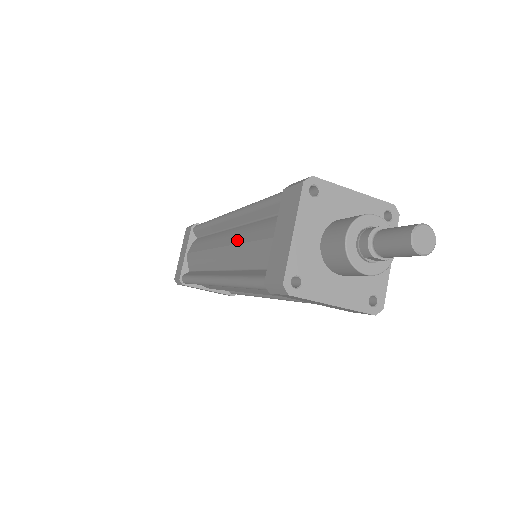
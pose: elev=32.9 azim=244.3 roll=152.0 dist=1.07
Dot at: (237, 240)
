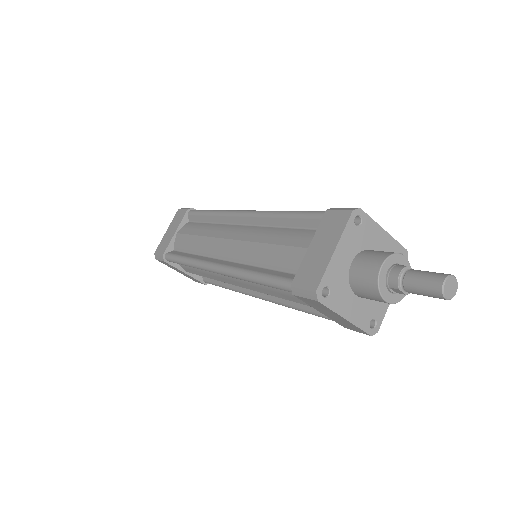
Dot at: (254, 238)
